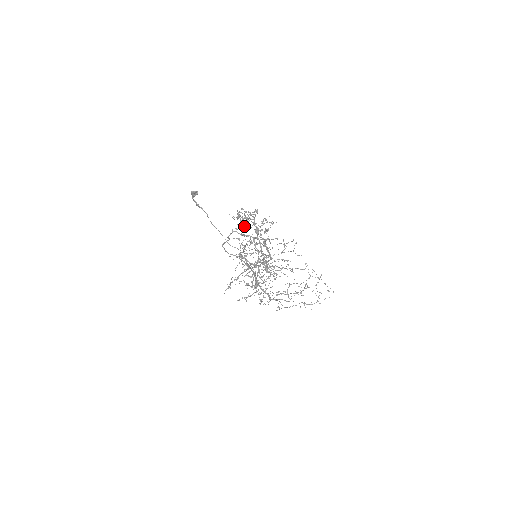
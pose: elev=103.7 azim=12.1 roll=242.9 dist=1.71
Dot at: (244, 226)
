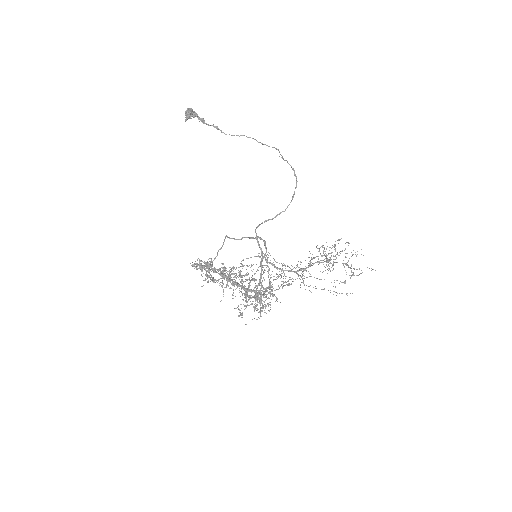
Dot at: (208, 277)
